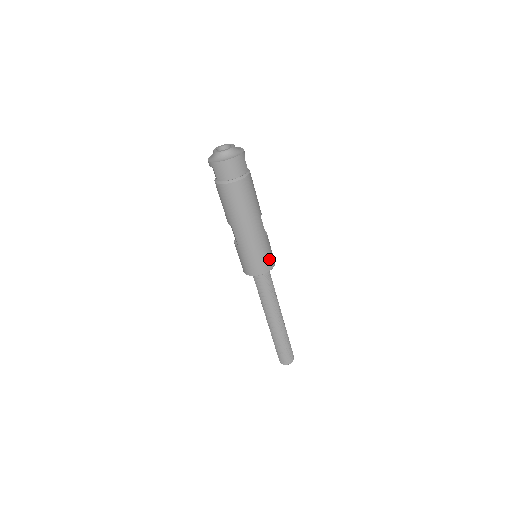
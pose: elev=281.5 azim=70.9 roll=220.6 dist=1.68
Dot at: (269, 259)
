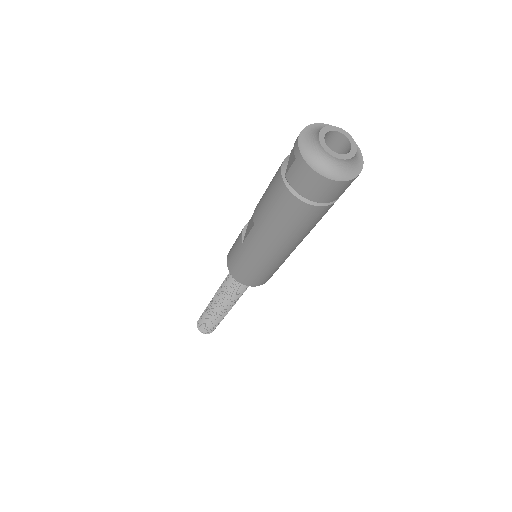
Dot at: (266, 278)
